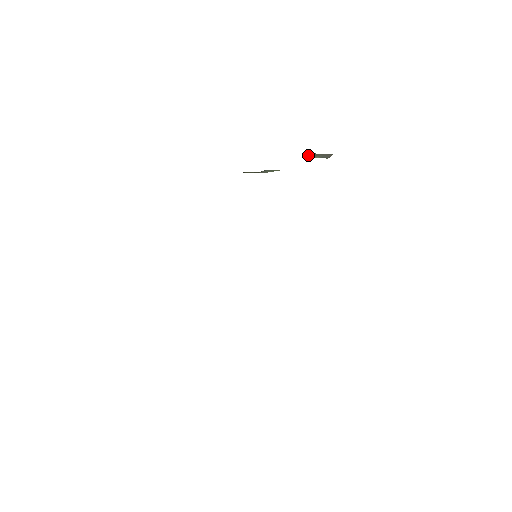
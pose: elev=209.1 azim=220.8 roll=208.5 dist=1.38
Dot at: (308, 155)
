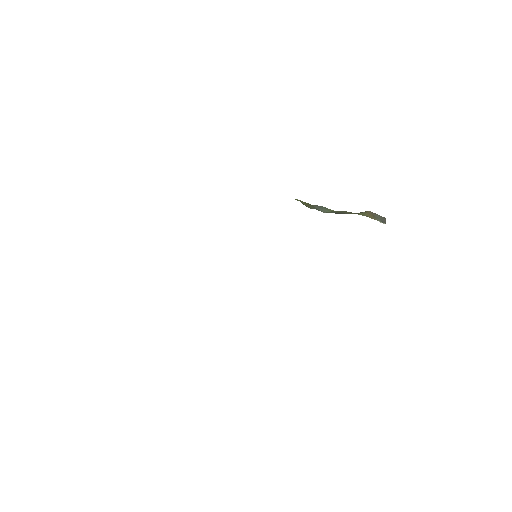
Dot at: (369, 214)
